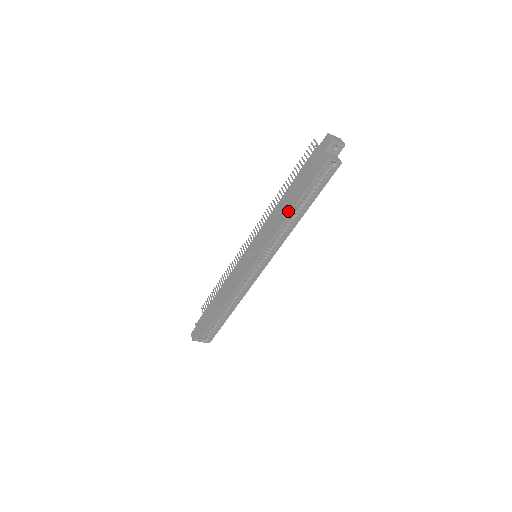
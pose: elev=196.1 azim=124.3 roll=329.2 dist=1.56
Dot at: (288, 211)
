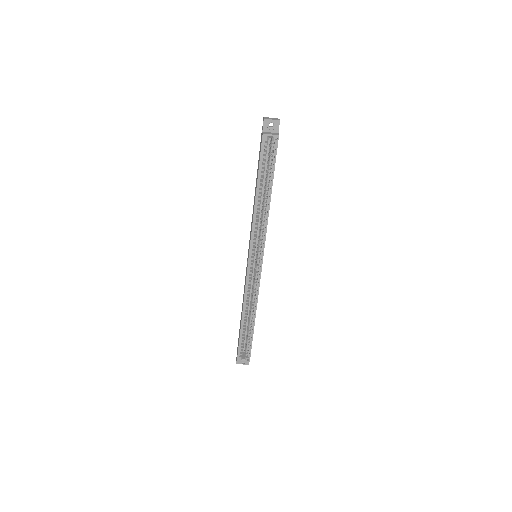
Dot at: (255, 197)
